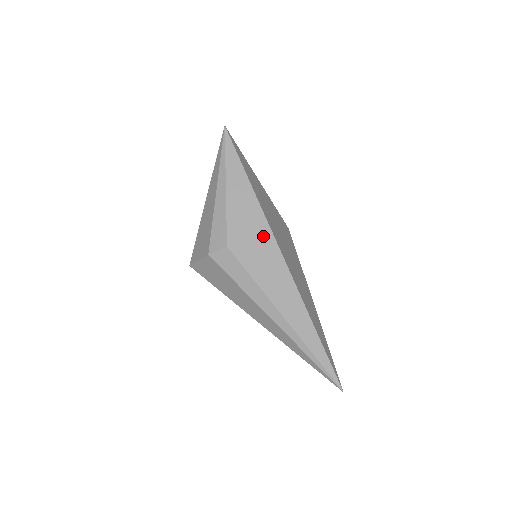
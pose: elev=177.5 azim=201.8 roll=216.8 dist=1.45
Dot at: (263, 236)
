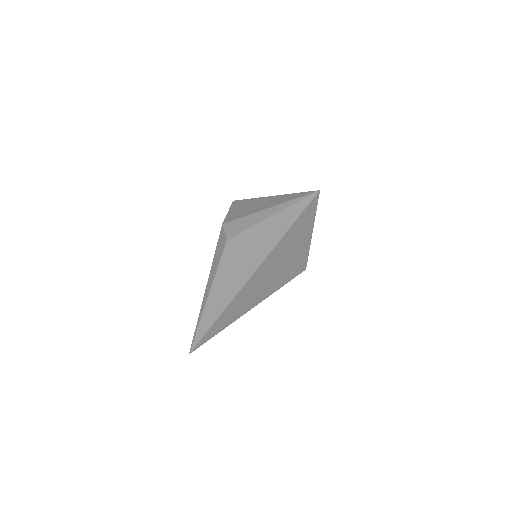
Dot at: (248, 265)
